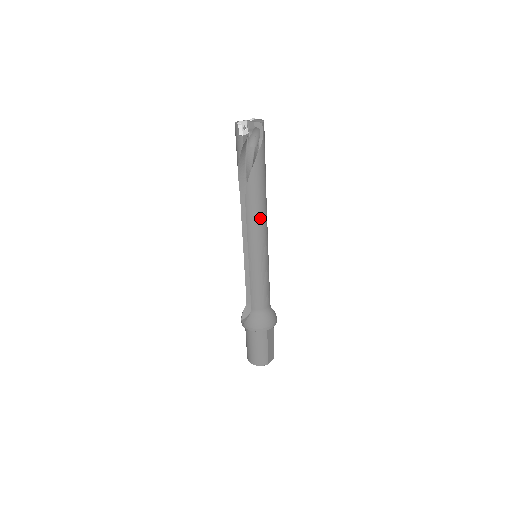
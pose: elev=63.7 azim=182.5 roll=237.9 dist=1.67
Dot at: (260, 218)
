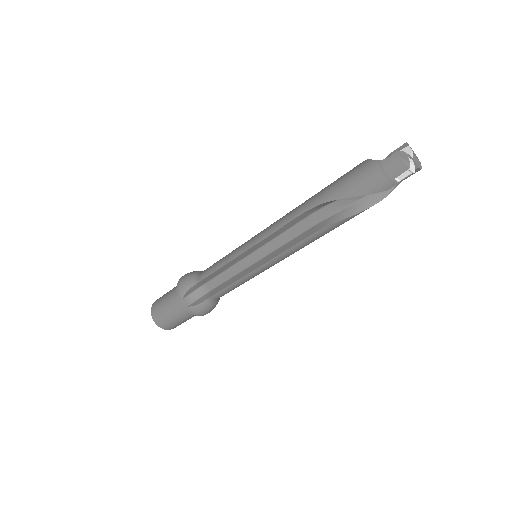
Dot at: occluded
